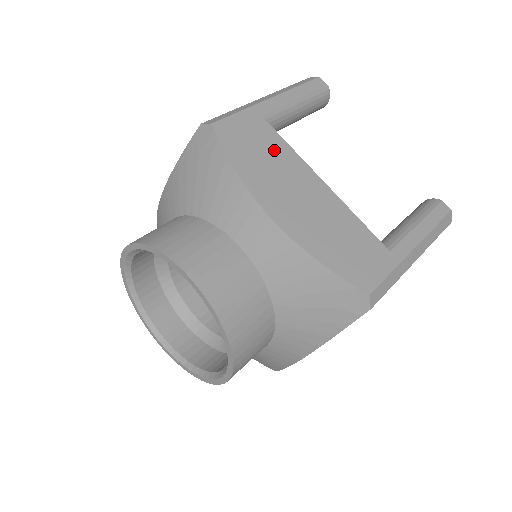
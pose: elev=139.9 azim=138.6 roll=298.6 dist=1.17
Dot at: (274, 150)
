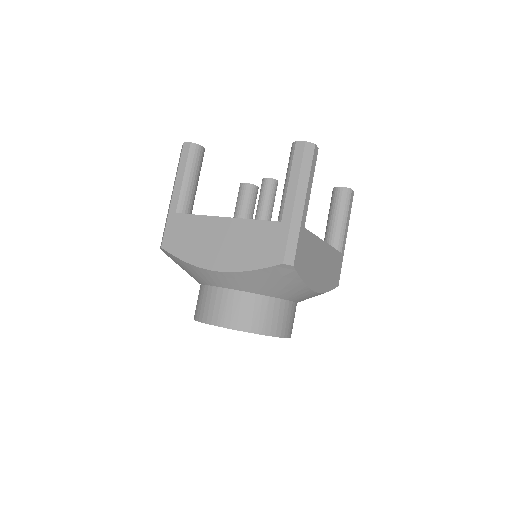
Dot at: (193, 228)
